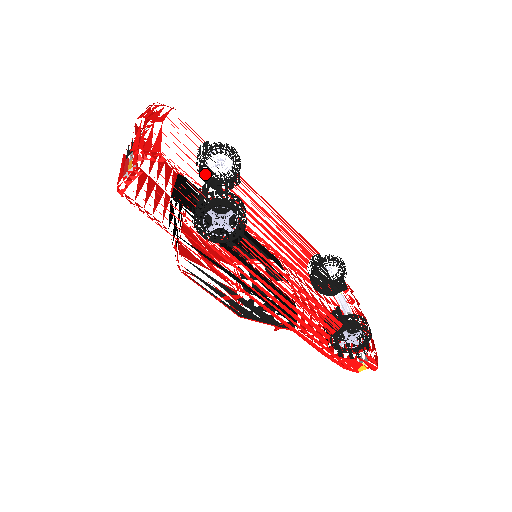
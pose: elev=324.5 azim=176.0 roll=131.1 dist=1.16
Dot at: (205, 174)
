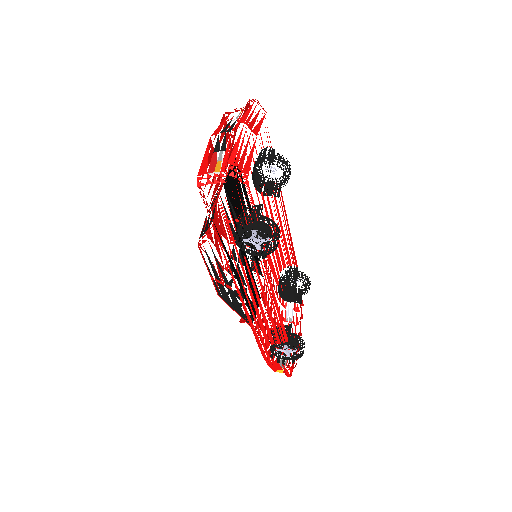
Dot at: (256, 173)
